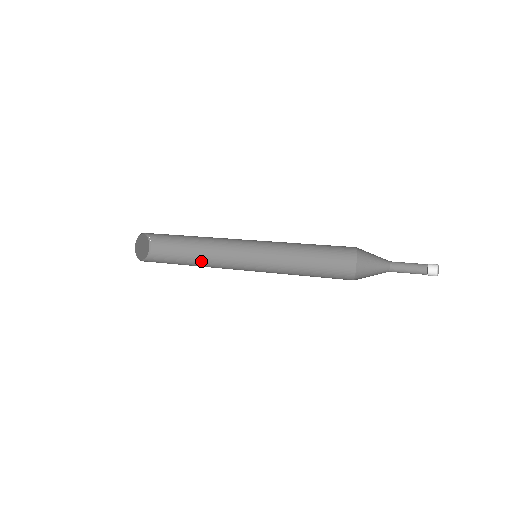
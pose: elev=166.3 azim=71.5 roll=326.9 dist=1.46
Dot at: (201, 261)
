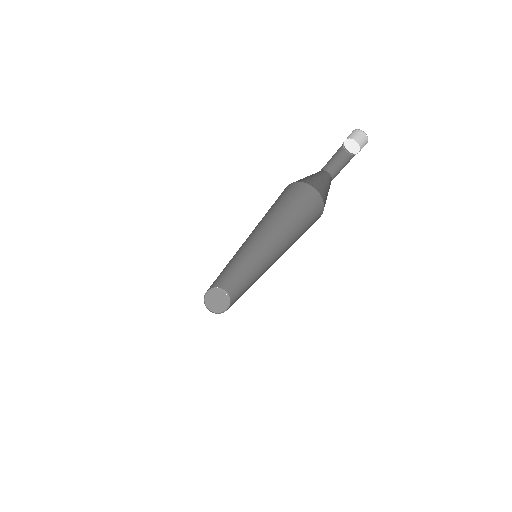
Dot at: occluded
